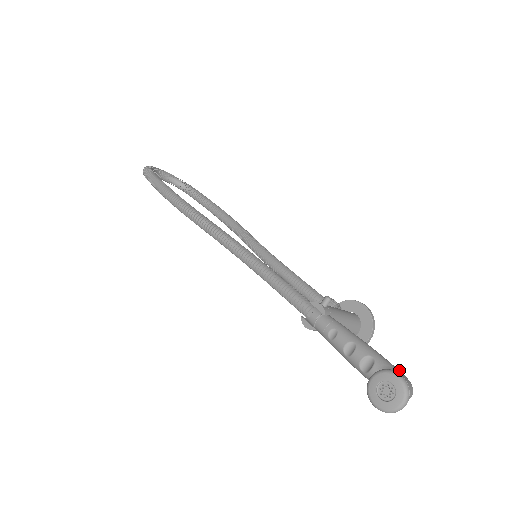
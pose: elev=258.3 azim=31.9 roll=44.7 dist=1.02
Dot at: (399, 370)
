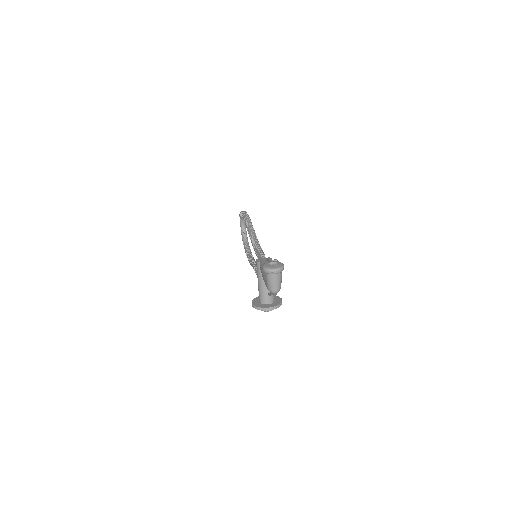
Dot at: occluded
